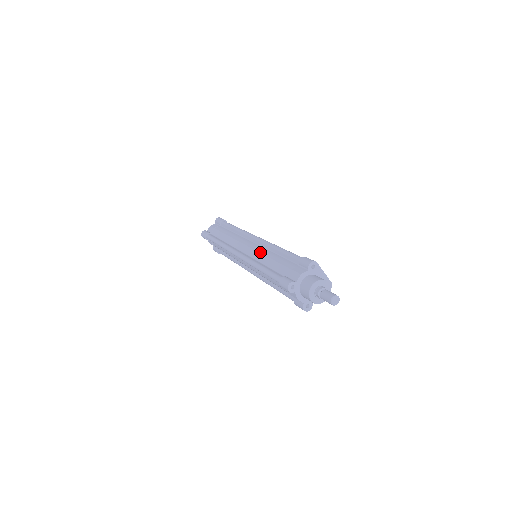
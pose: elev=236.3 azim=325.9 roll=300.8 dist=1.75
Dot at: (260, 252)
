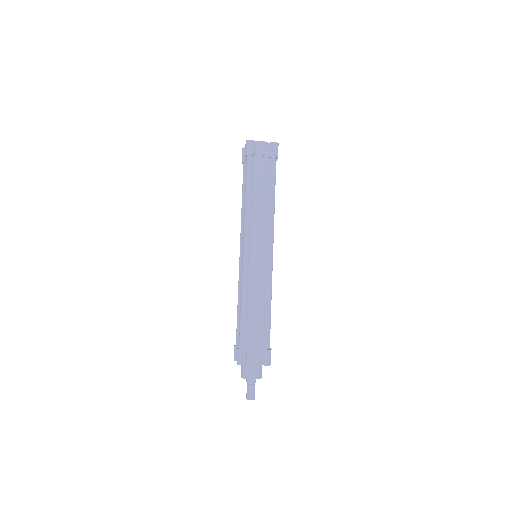
Dot at: (258, 284)
